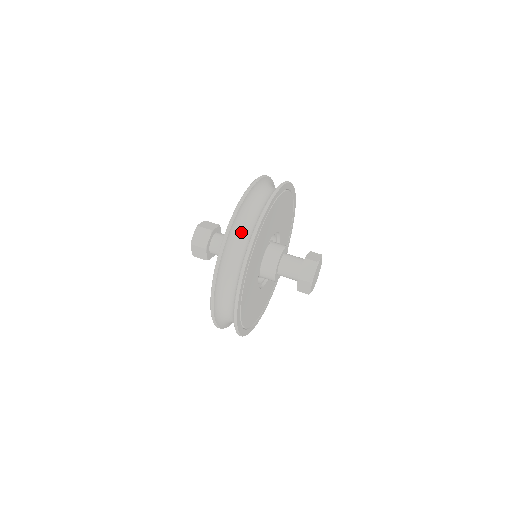
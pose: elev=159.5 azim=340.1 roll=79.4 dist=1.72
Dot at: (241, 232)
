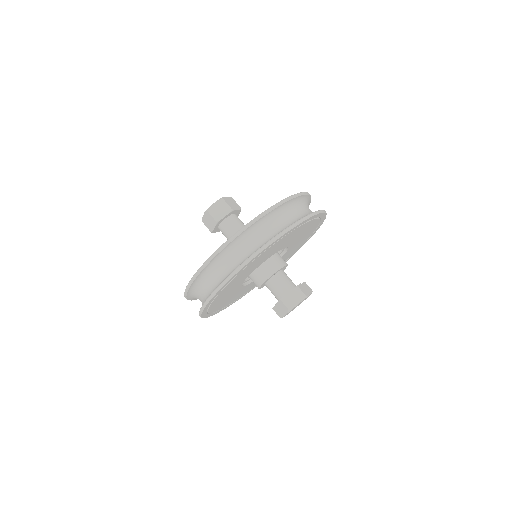
Dot at: (307, 206)
